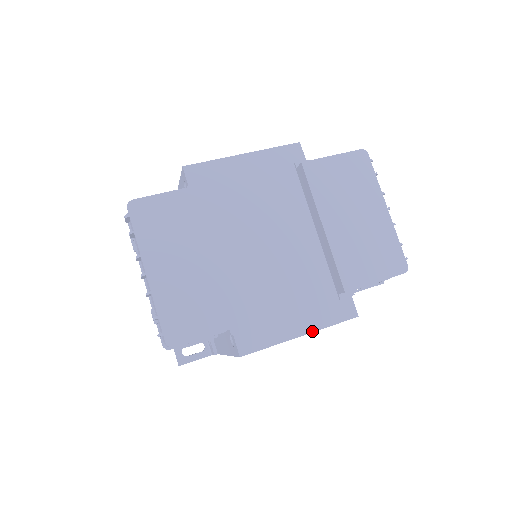
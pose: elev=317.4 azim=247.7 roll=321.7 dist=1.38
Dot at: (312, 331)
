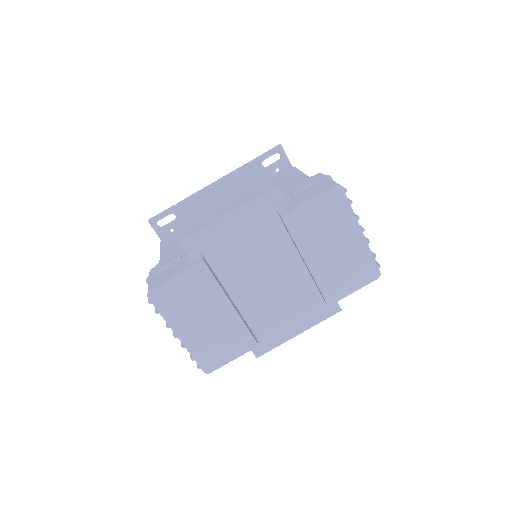
Dot at: (306, 329)
